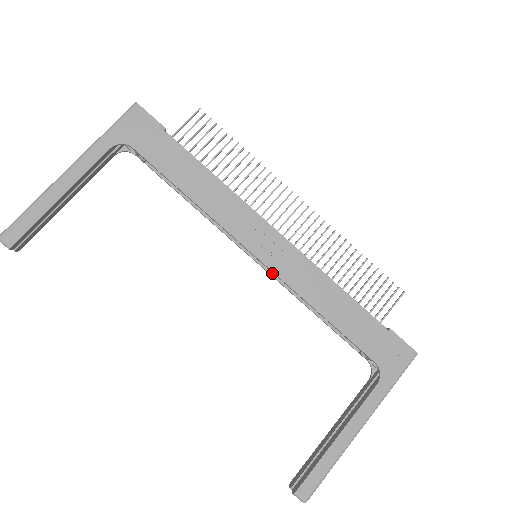
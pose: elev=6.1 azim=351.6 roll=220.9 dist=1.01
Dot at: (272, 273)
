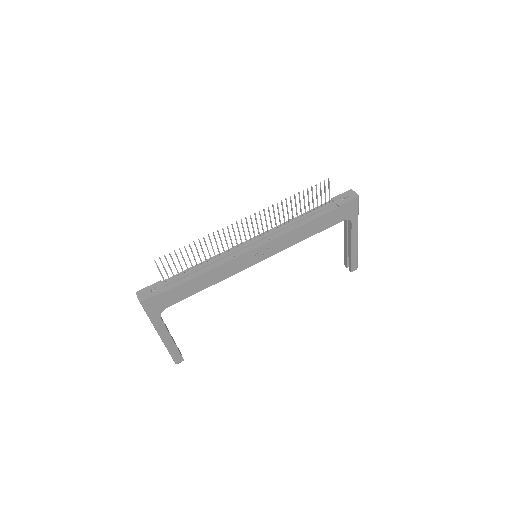
Dot at: occluded
